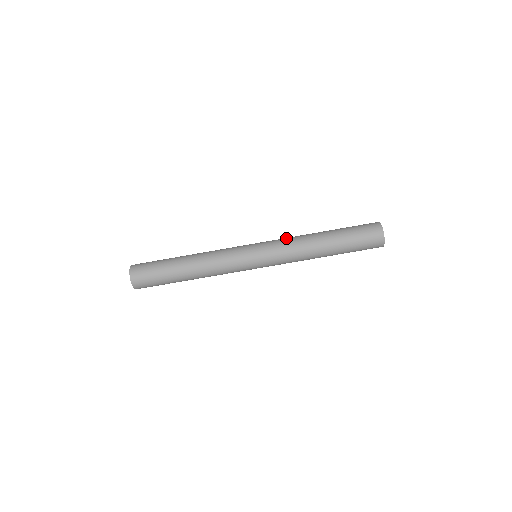
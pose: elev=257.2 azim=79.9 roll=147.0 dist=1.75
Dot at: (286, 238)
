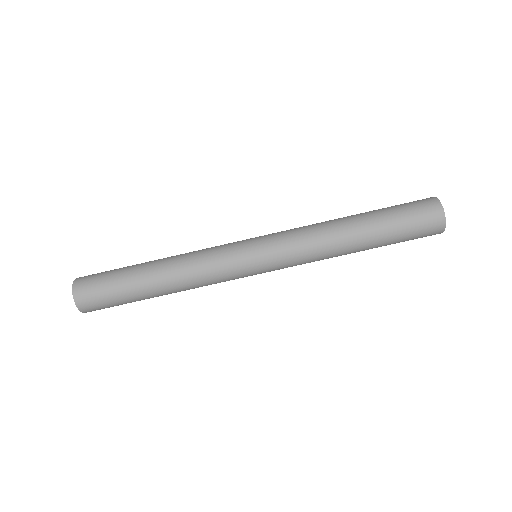
Dot at: (299, 228)
